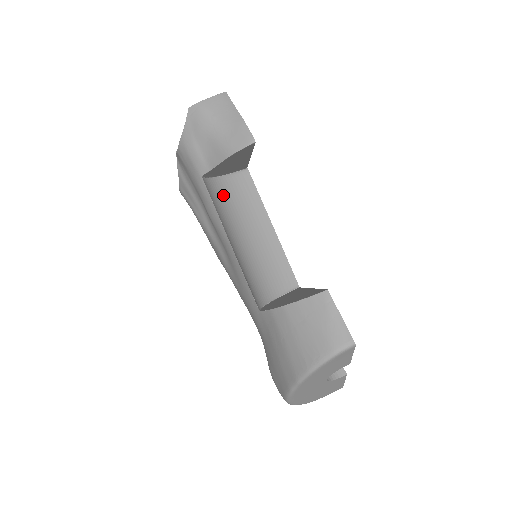
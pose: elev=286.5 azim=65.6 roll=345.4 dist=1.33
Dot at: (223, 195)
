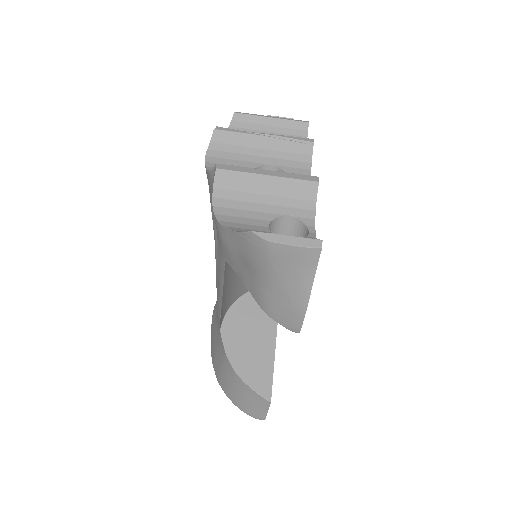
Dot at: occluded
